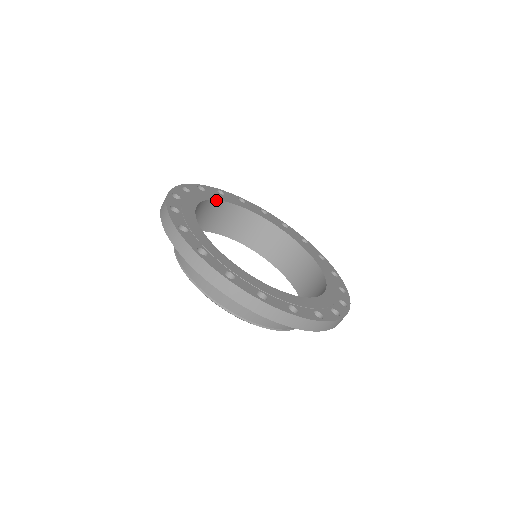
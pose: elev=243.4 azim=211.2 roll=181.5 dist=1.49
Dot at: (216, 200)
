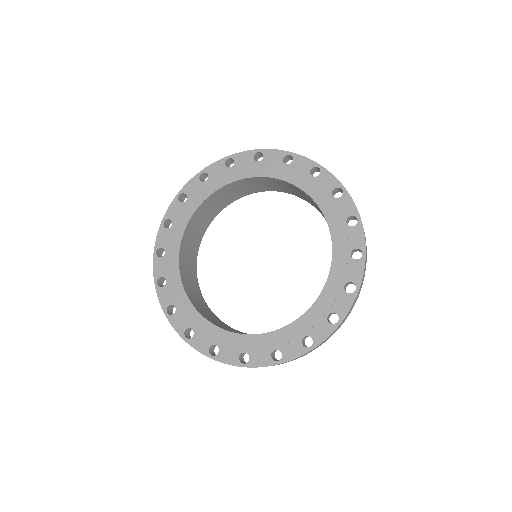
Dot at: (179, 272)
